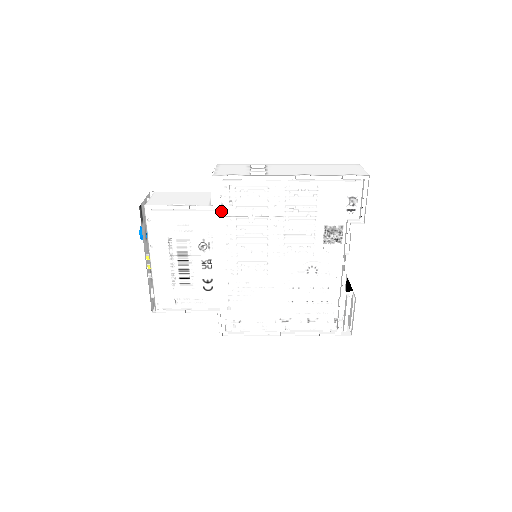
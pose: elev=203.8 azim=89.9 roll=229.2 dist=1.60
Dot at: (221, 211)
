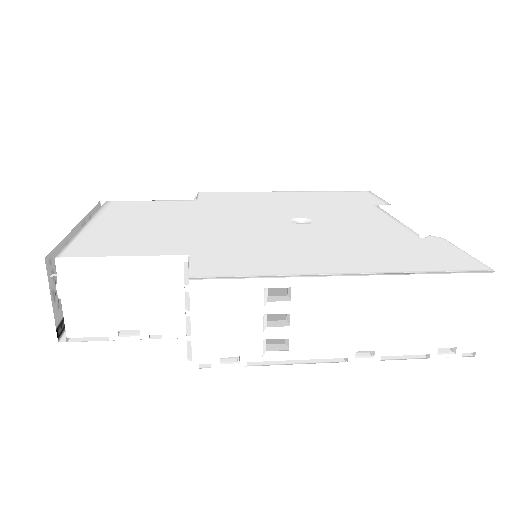
Dot at: occluded
